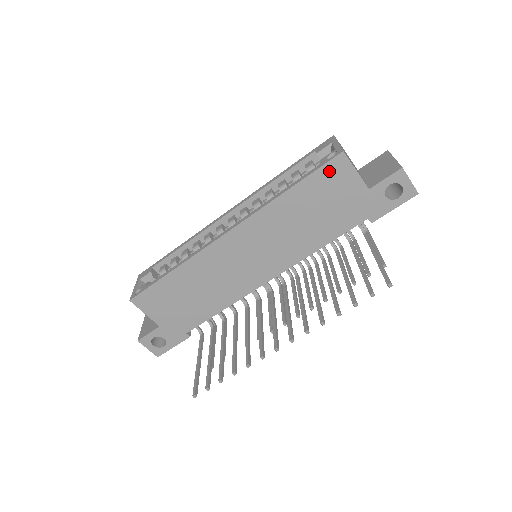
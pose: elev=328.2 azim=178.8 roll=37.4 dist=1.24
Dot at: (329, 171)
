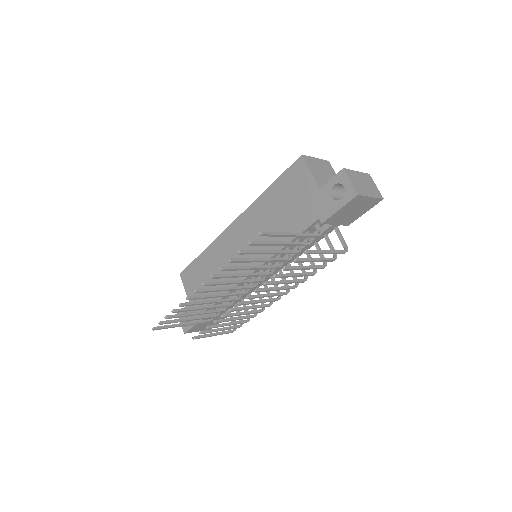
Dot at: (293, 172)
